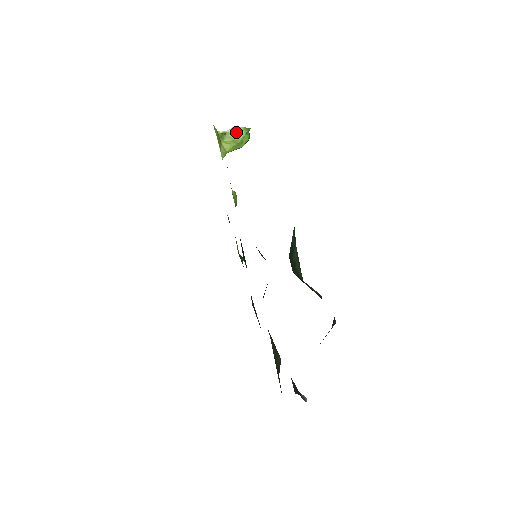
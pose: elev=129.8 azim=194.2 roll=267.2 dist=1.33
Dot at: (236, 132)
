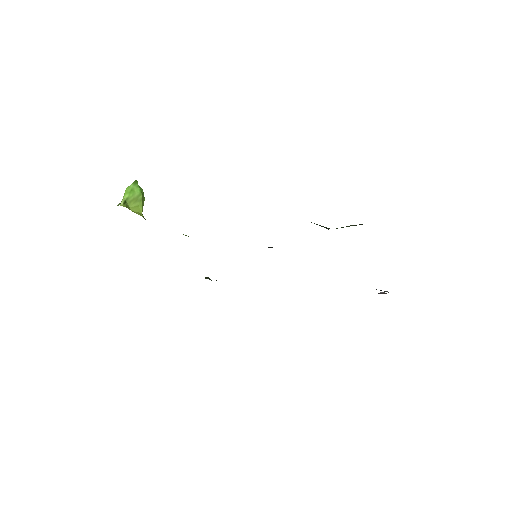
Dot at: (132, 192)
